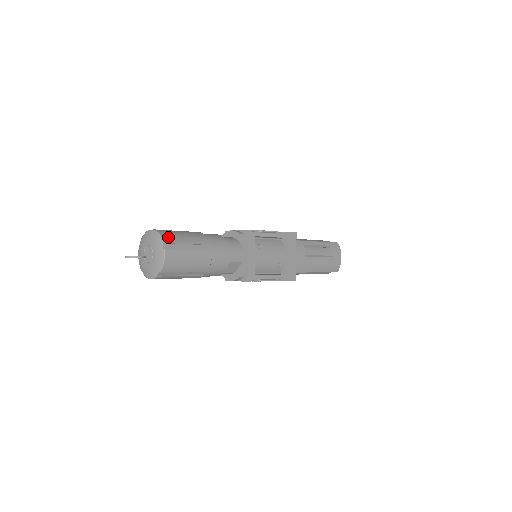
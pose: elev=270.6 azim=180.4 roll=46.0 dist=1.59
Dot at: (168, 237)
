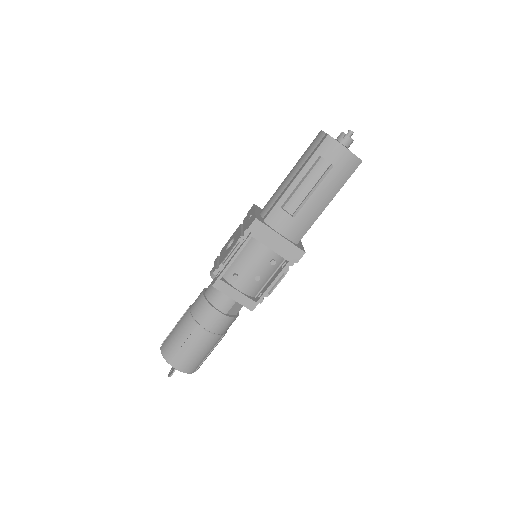
Dot at: (168, 353)
